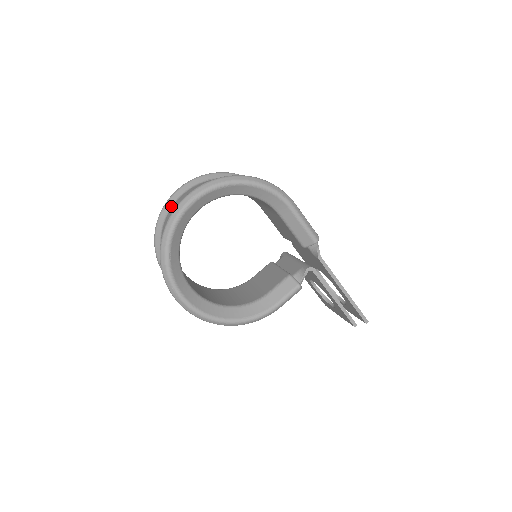
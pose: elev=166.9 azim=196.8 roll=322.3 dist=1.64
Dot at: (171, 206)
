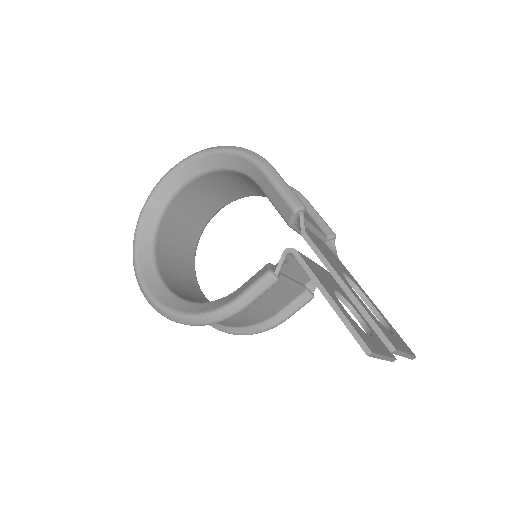
Dot at: occluded
